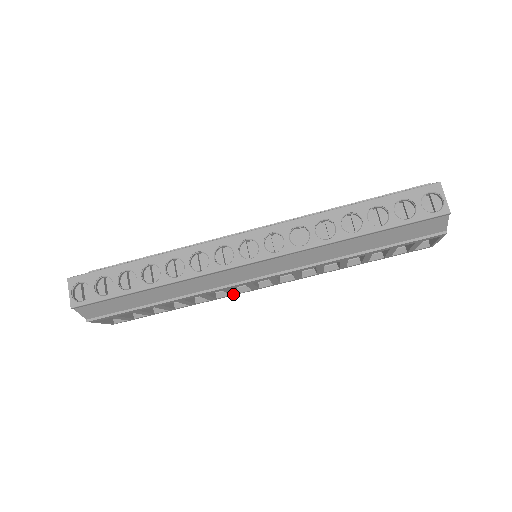
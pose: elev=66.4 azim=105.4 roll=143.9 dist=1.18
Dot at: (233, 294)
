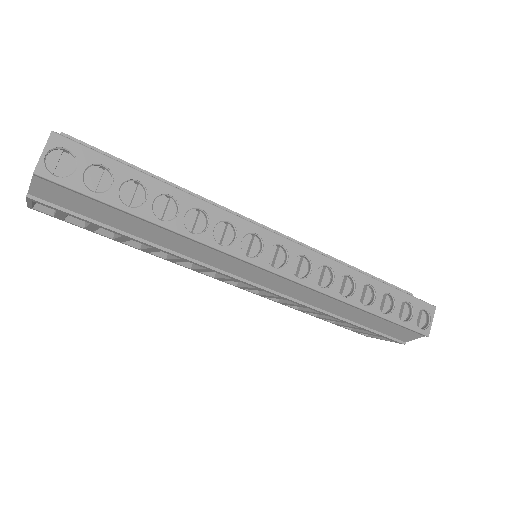
Dot at: (194, 269)
